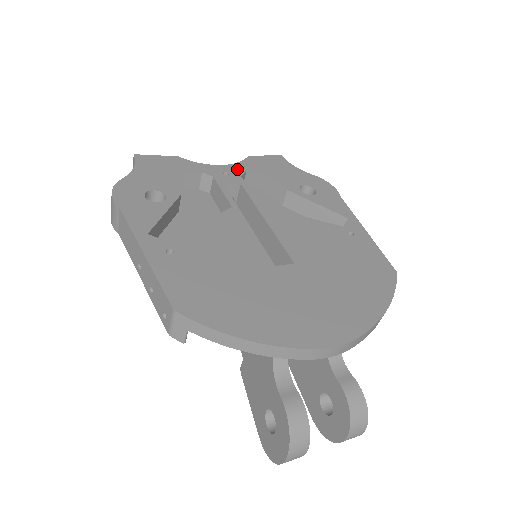
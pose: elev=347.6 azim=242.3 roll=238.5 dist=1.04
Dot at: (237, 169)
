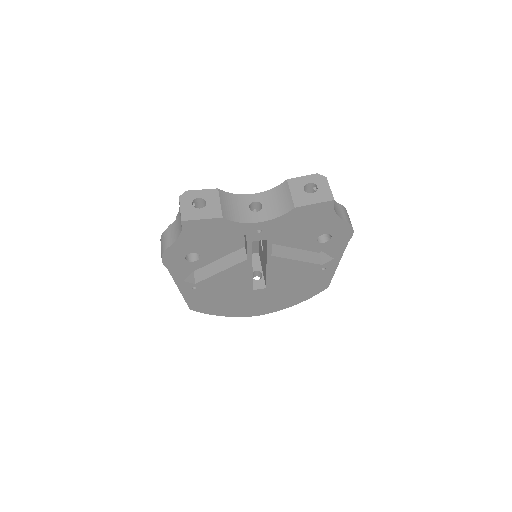
Dot at: (273, 225)
